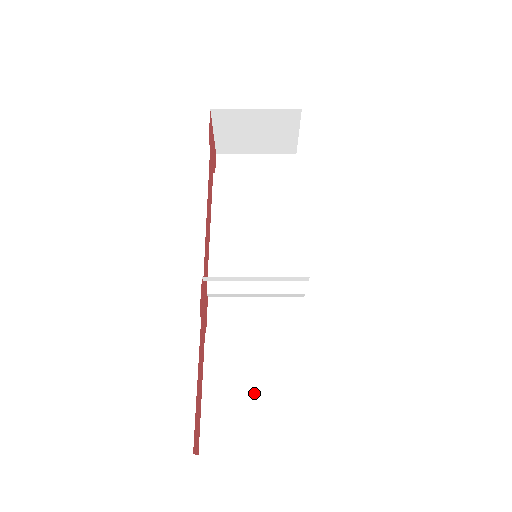
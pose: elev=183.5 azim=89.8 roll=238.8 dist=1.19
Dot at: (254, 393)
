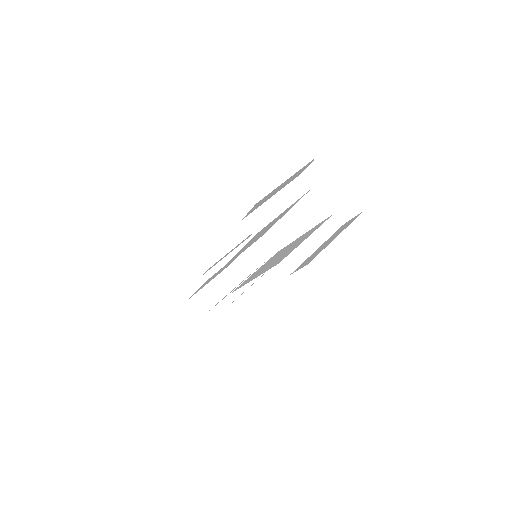
Dot at: occluded
